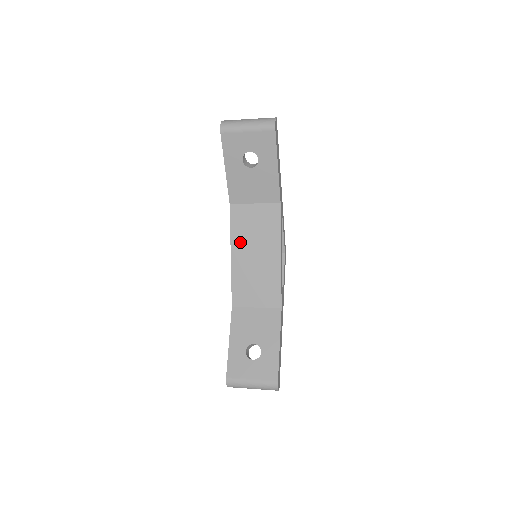
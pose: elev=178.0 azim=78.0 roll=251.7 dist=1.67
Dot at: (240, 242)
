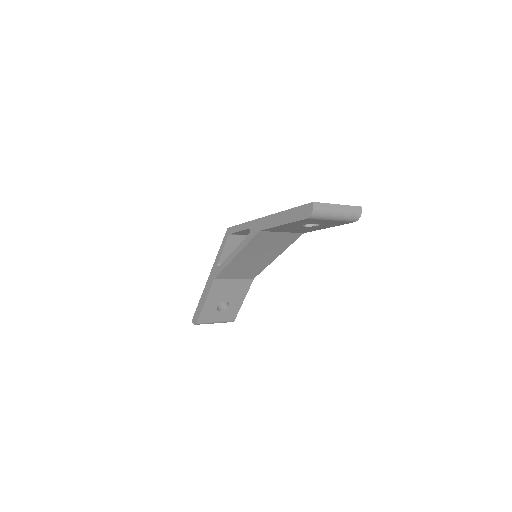
Dot at: (250, 251)
